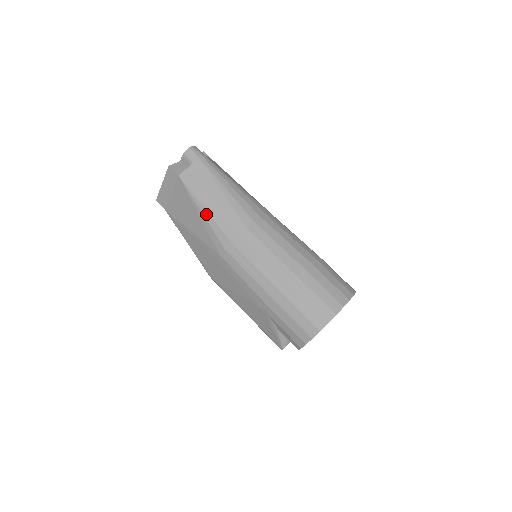
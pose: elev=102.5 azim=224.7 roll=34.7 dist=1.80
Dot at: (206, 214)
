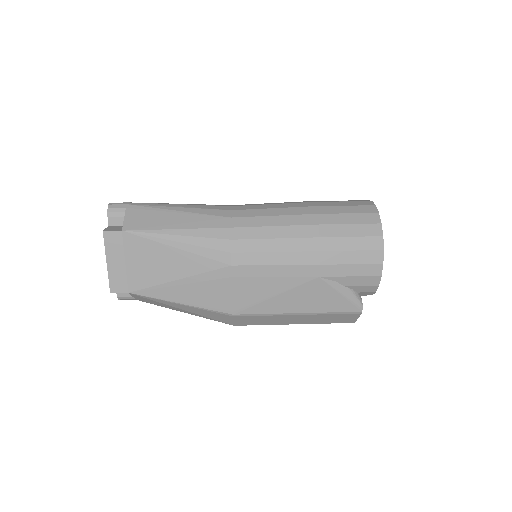
Dot at: (182, 239)
